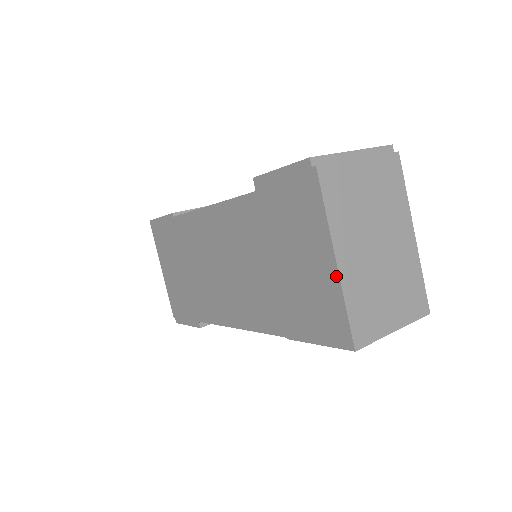
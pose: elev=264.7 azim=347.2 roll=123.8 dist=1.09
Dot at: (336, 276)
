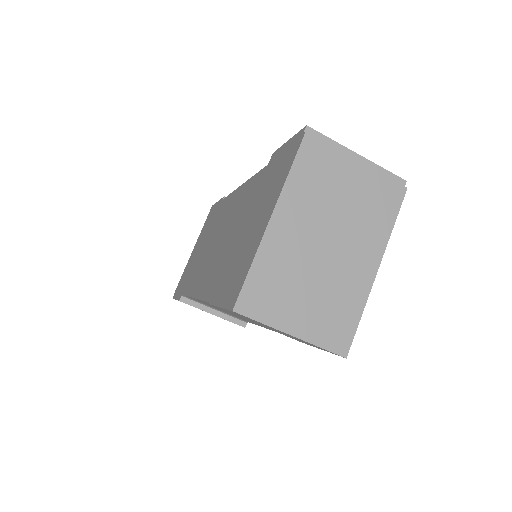
Dot at: (263, 233)
